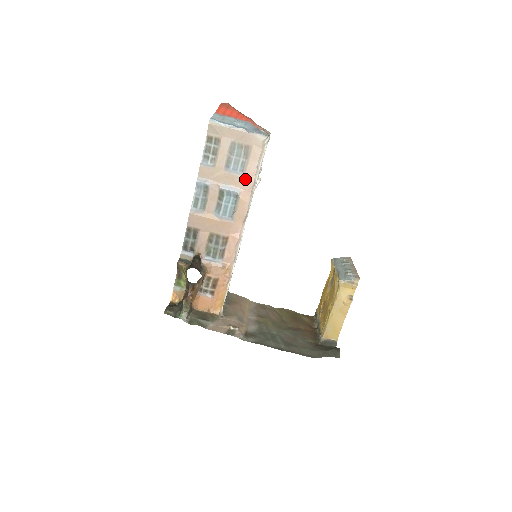
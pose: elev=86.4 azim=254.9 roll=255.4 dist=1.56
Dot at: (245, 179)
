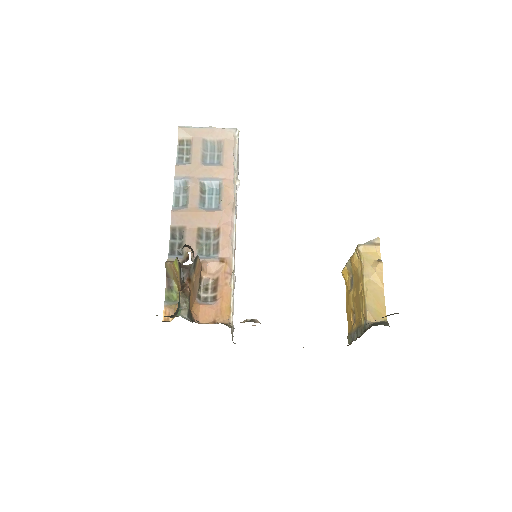
Dot at: (224, 168)
